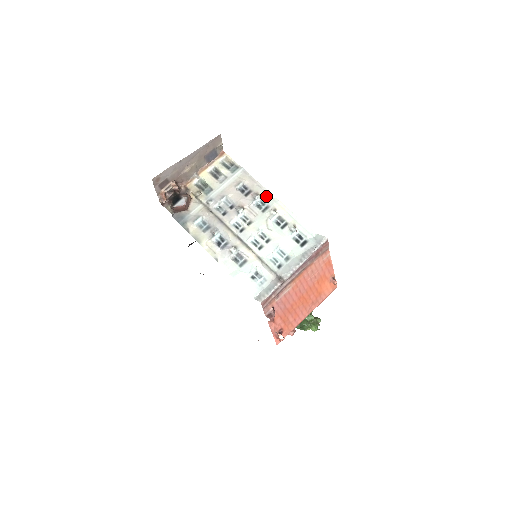
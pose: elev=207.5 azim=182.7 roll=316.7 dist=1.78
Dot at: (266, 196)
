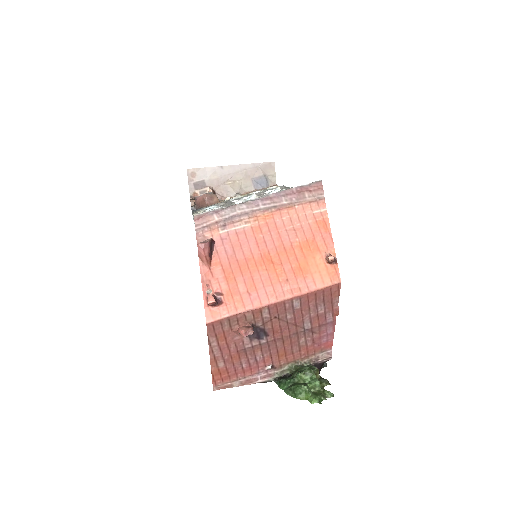
Dot at: occluded
